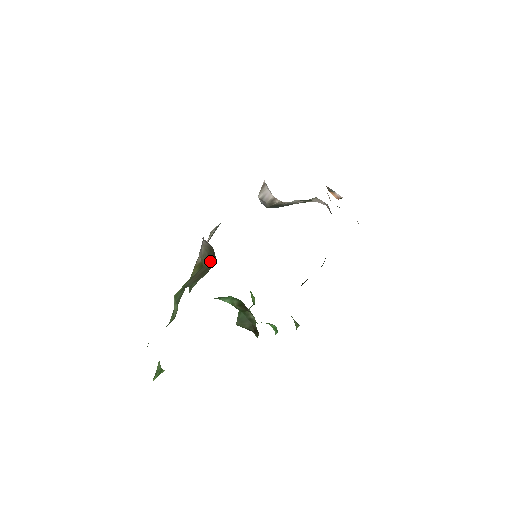
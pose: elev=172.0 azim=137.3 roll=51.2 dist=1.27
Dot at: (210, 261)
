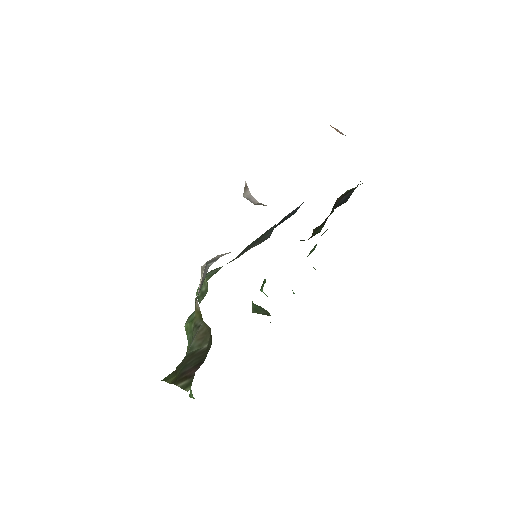
Dot at: (208, 326)
